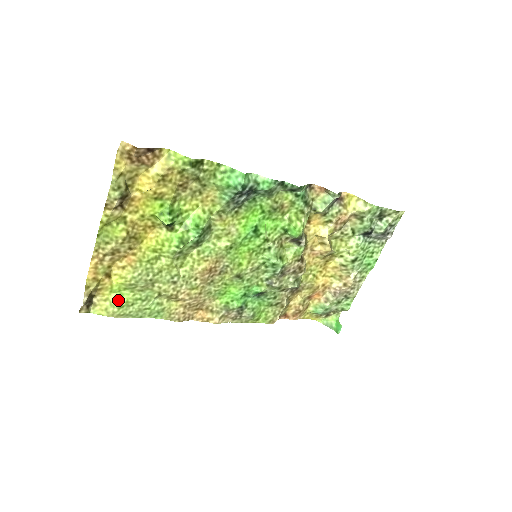
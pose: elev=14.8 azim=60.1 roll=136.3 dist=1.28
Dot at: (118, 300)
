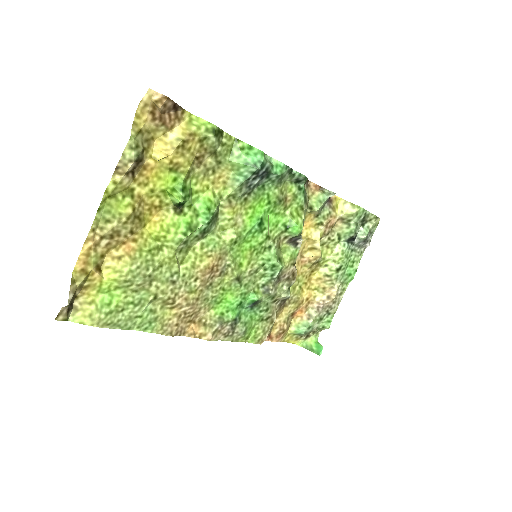
Dot at: (106, 303)
